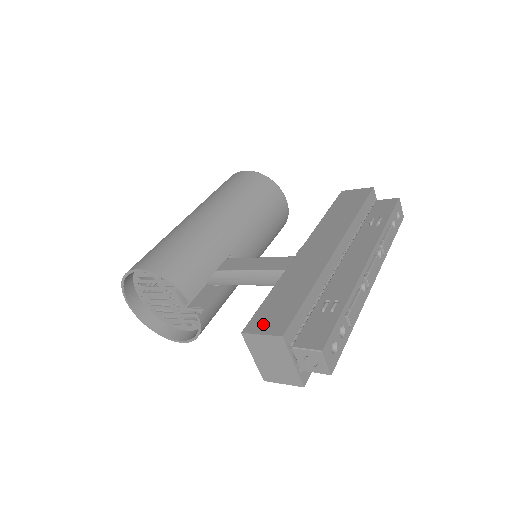
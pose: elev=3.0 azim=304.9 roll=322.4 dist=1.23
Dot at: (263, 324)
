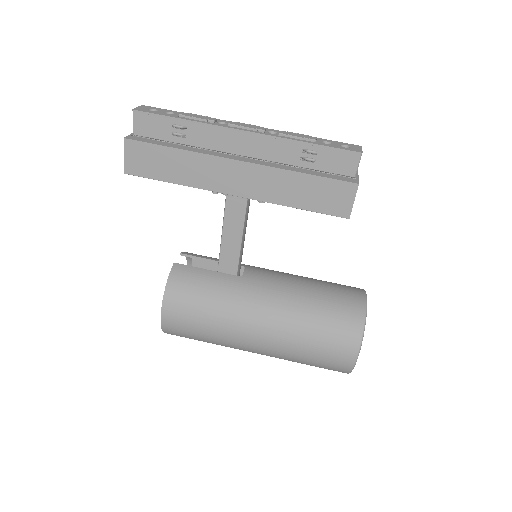
Dot at: occluded
